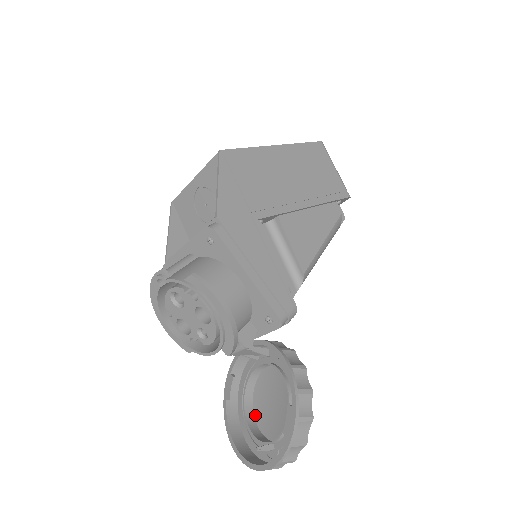
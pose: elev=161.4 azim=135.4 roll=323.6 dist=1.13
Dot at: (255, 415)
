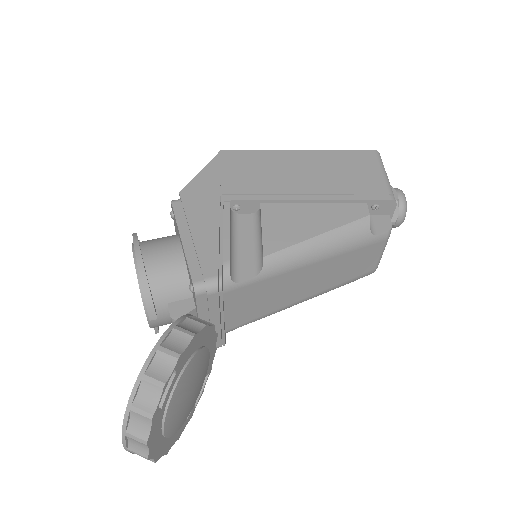
Dot at: occluded
